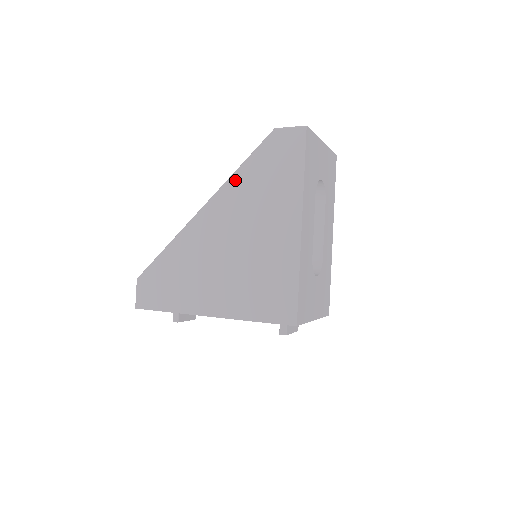
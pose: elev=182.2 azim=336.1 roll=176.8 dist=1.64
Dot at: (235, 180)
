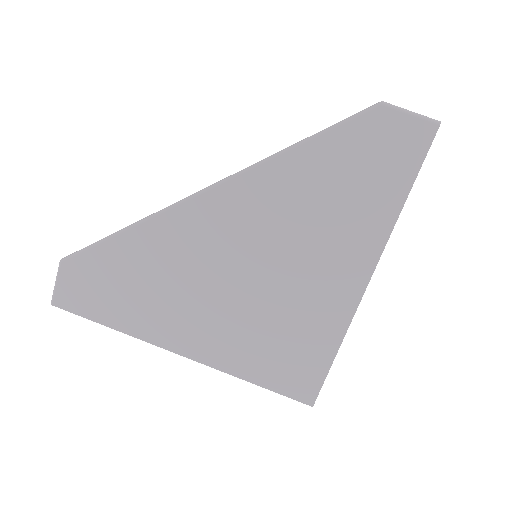
Dot at: (281, 165)
